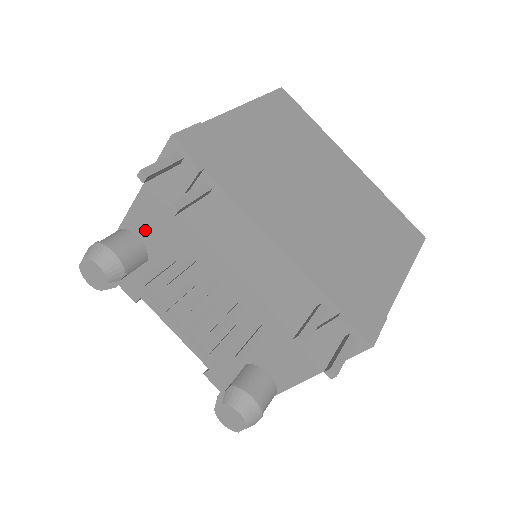
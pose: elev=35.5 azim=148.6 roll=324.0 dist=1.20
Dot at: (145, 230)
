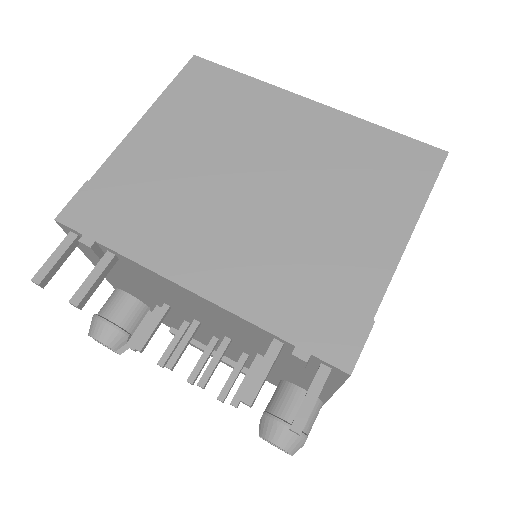
Dot at: (125, 288)
